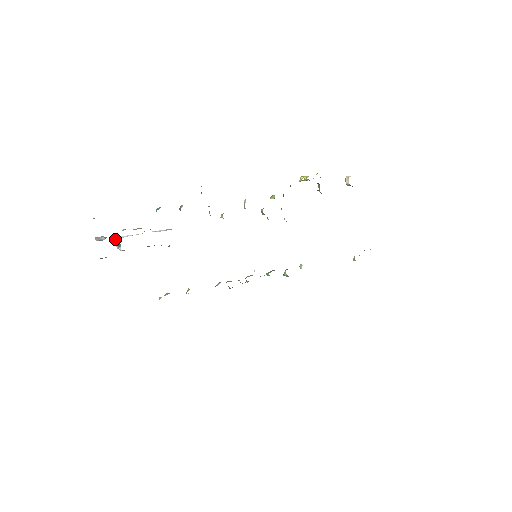
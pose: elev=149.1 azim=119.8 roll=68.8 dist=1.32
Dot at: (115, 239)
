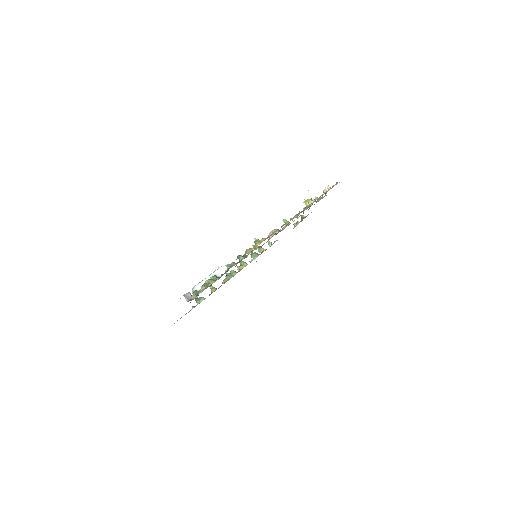
Dot at: (194, 290)
